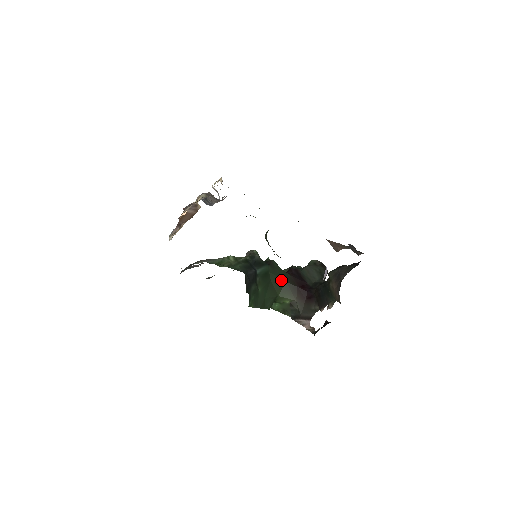
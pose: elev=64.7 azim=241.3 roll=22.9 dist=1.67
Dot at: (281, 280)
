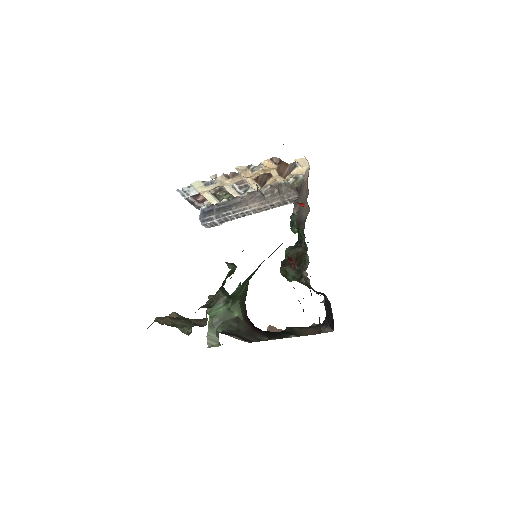
Dot at: (246, 295)
